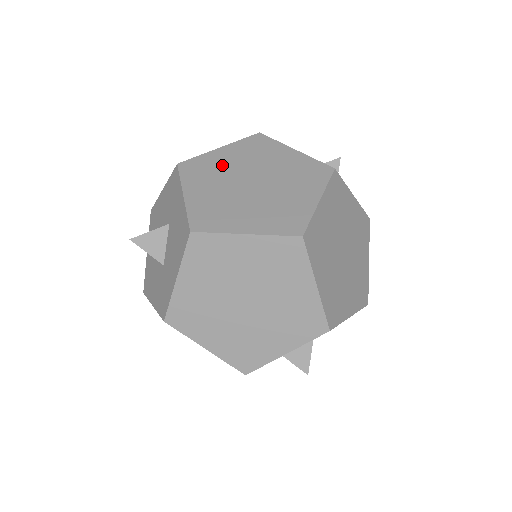
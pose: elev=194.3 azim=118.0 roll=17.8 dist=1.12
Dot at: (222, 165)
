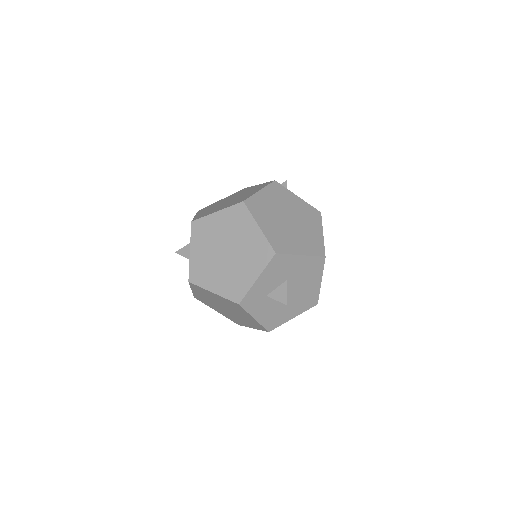
Dot at: (219, 202)
